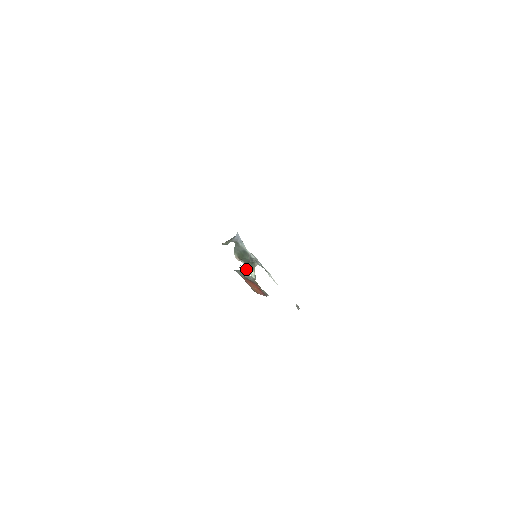
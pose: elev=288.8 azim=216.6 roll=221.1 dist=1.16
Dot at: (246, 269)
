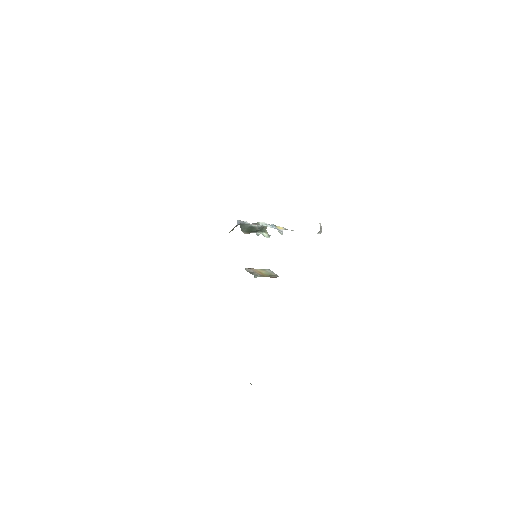
Dot at: (259, 234)
